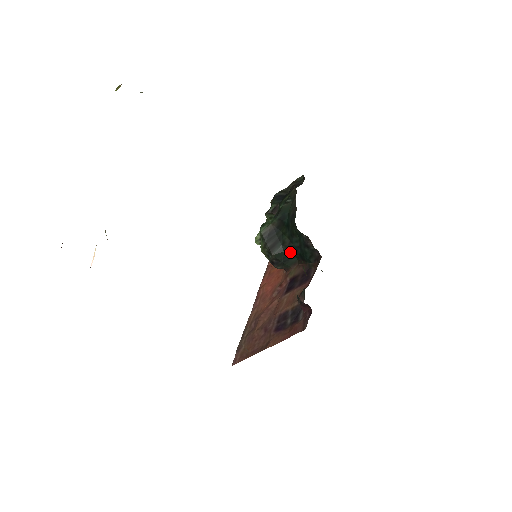
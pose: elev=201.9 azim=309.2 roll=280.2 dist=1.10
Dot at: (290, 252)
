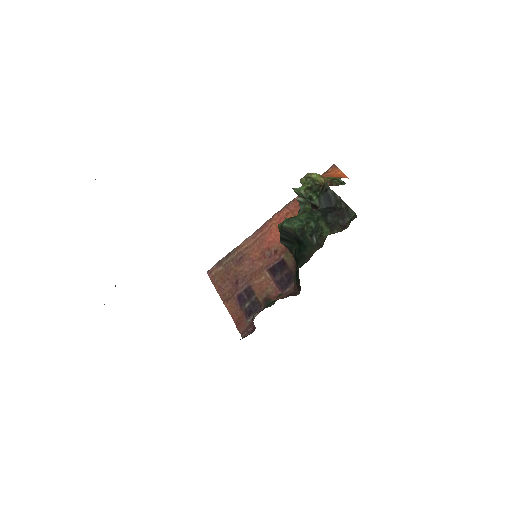
Dot at: occluded
